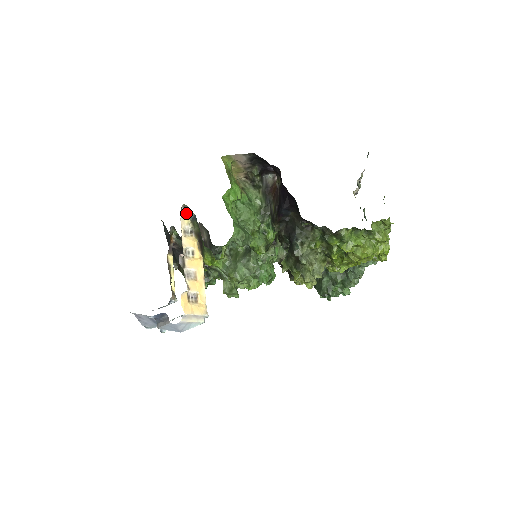
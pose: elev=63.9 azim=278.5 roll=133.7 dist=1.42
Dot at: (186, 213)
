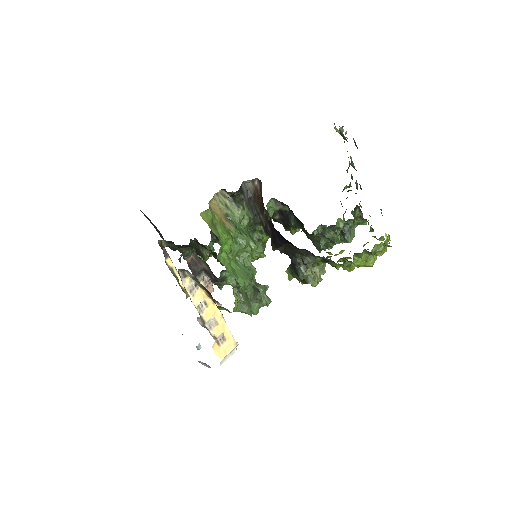
Dot at: (184, 273)
